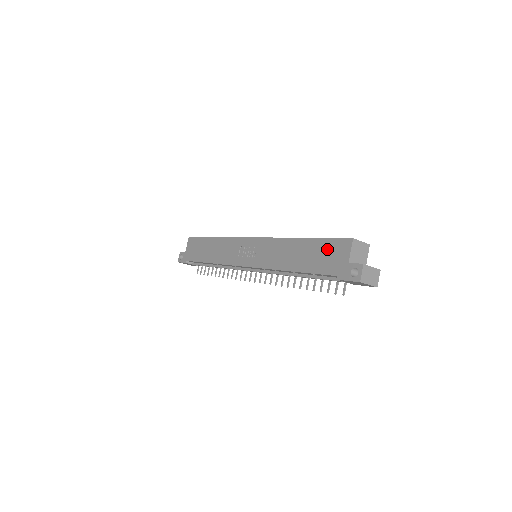
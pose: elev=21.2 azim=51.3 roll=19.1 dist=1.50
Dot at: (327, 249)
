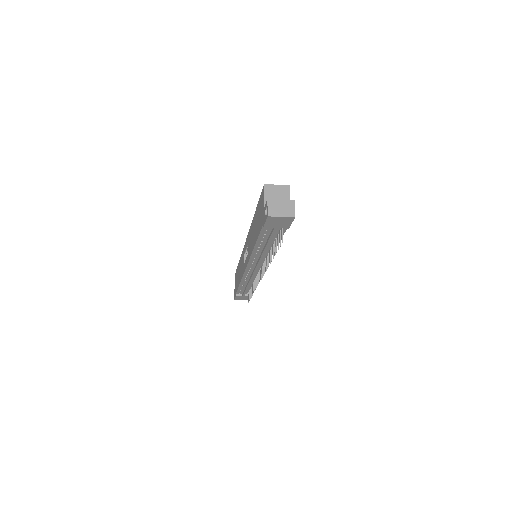
Dot at: (259, 208)
